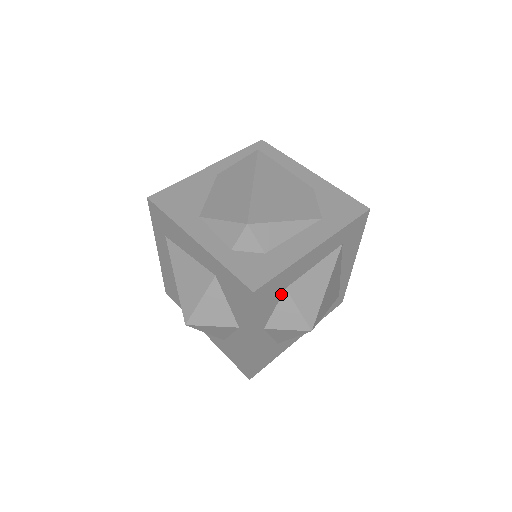
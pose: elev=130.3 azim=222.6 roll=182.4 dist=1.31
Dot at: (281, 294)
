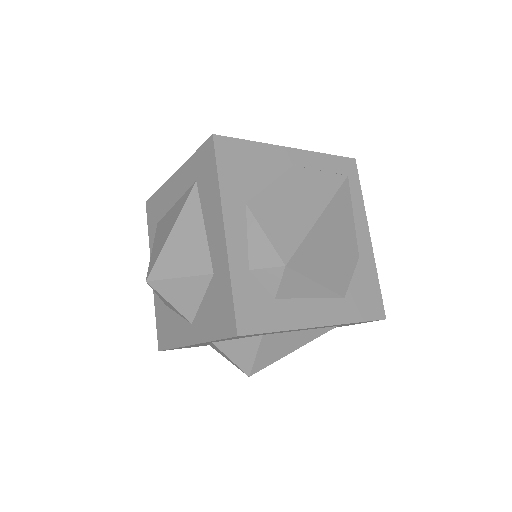
Dot at: occluded
